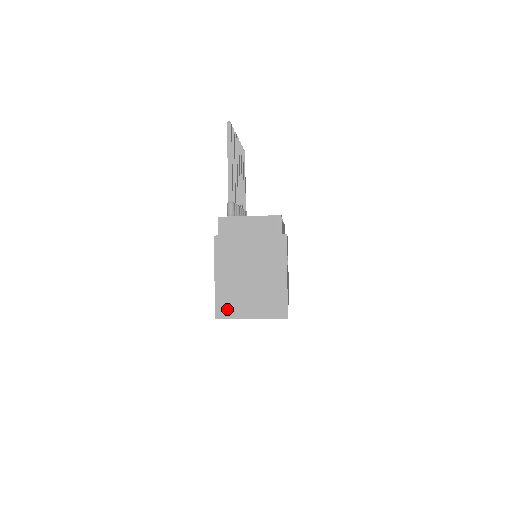
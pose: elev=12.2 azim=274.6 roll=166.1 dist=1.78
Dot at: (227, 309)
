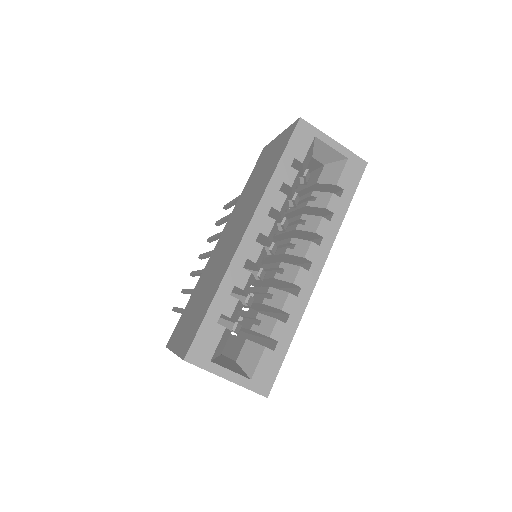
Dot at: occluded
